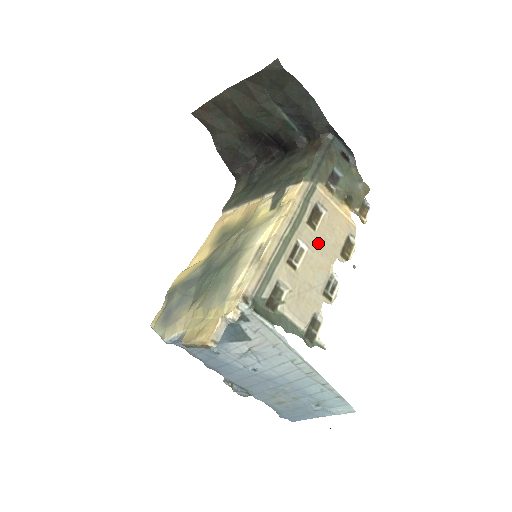
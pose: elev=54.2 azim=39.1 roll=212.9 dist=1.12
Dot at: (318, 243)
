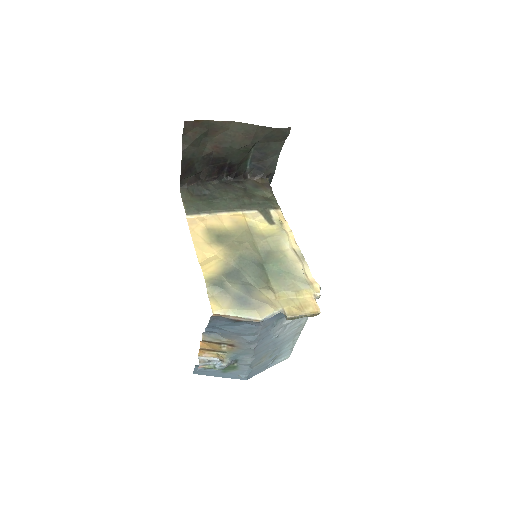
Dot at: occluded
